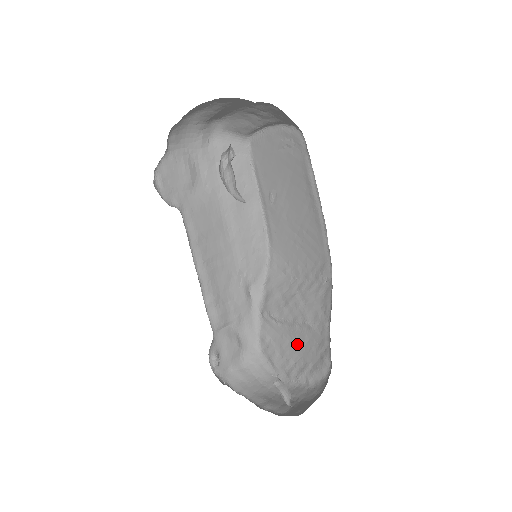
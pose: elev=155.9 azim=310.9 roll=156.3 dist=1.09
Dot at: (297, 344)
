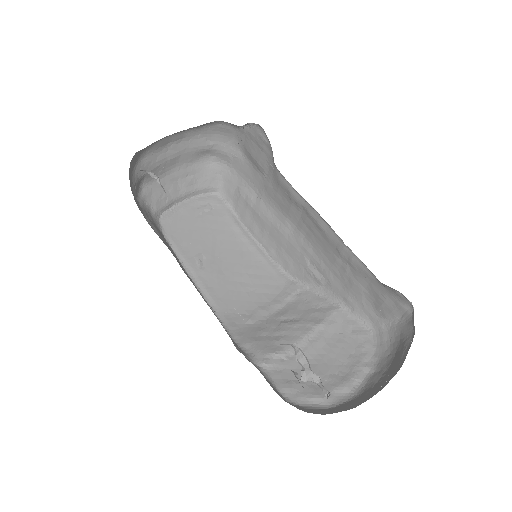
Dot at: (323, 356)
